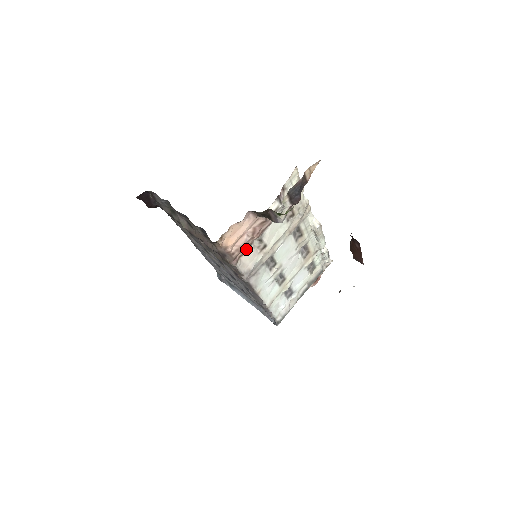
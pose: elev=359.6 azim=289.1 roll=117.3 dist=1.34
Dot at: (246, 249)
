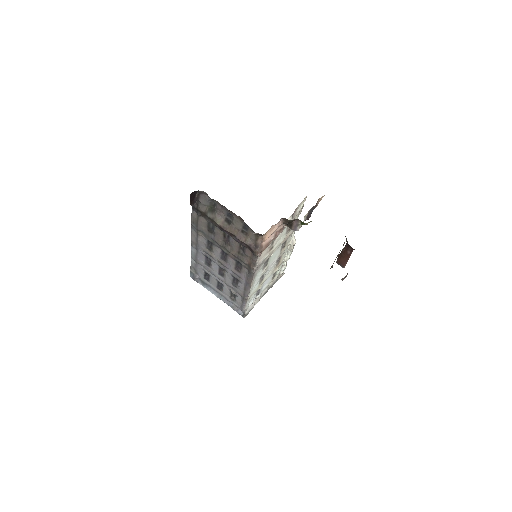
Dot at: (267, 246)
